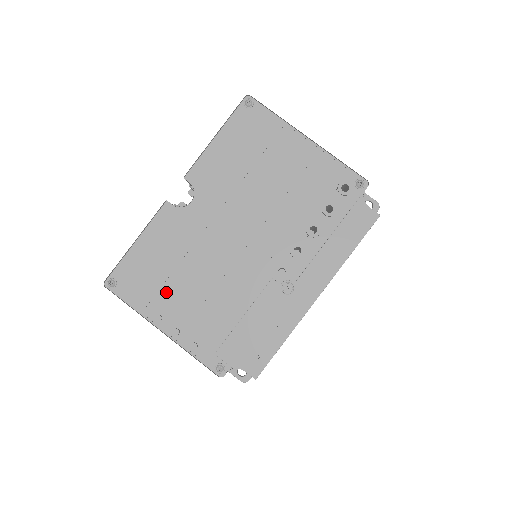
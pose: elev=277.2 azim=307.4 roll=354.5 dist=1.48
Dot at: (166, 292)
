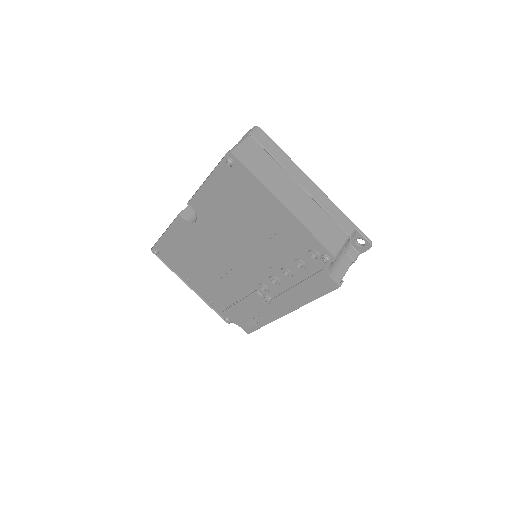
Dot at: (189, 268)
